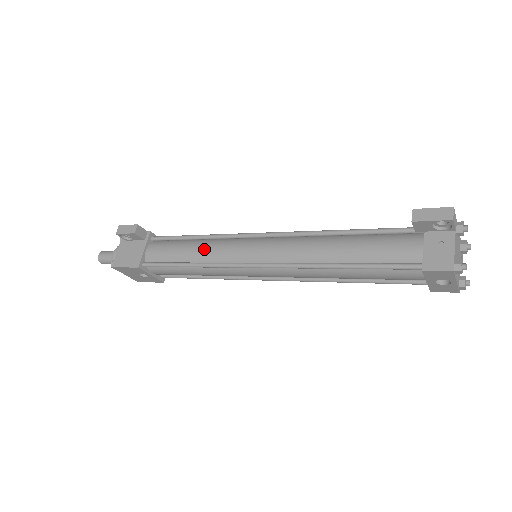
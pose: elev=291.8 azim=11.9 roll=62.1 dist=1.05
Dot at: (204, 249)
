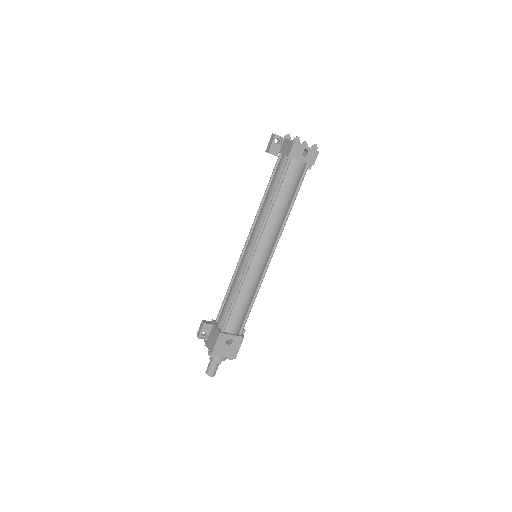
Dot at: (234, 282)
